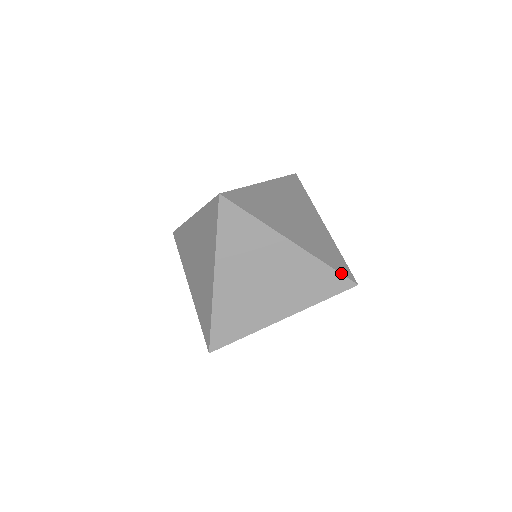
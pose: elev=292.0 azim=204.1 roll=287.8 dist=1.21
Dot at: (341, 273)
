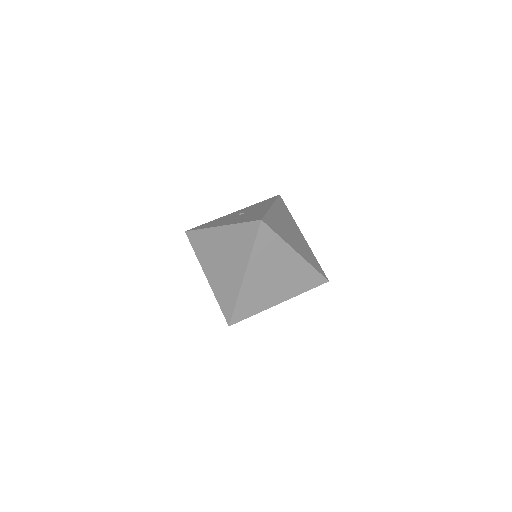
Dot at: (321, 274)
